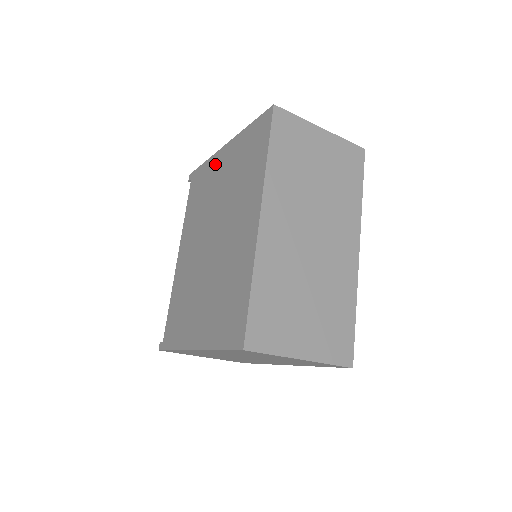
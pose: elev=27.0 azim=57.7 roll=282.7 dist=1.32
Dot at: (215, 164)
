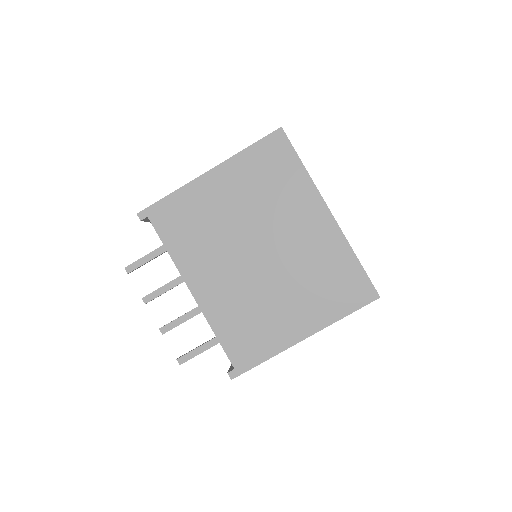
Dot at: (202, 191)
